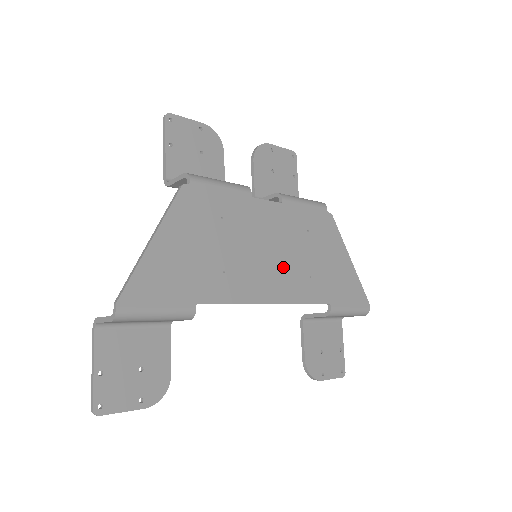
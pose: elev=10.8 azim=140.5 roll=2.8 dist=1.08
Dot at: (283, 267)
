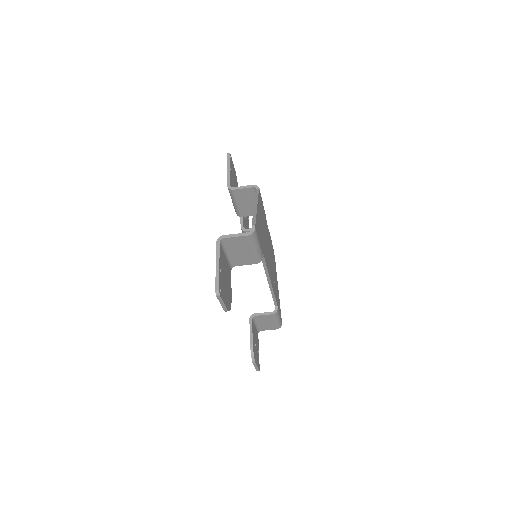
Dot at: (271, 267)
